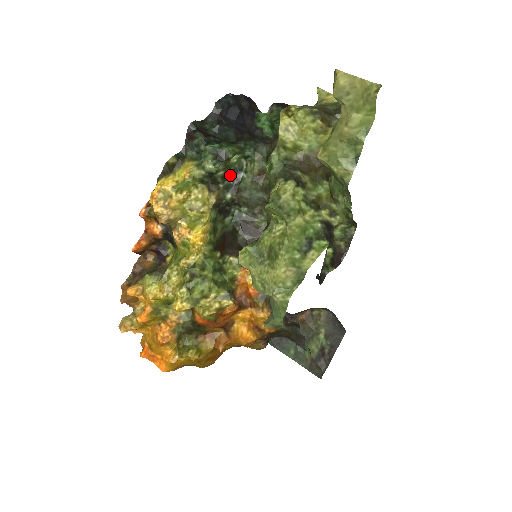
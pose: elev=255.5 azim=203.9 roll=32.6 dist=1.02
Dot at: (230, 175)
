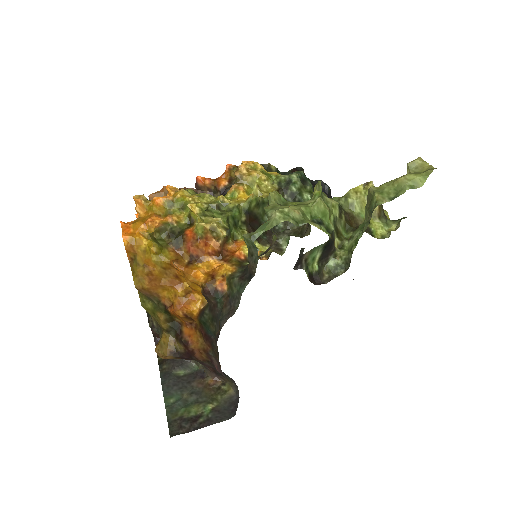
Dot at: (296, 199)
